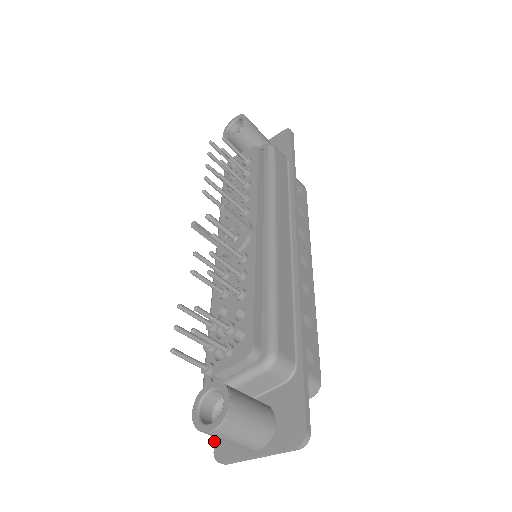
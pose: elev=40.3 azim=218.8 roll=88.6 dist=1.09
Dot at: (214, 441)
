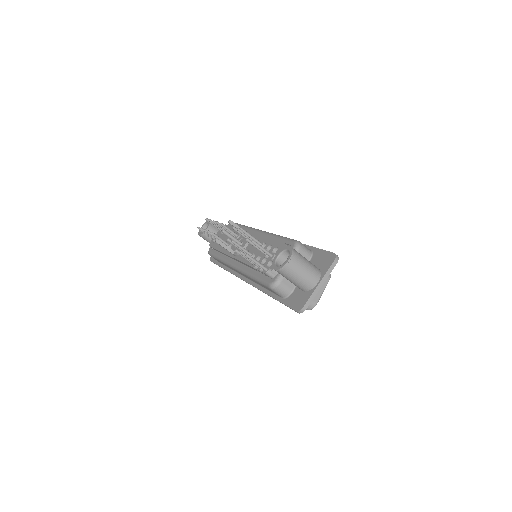
Dot at: (292, 309)
